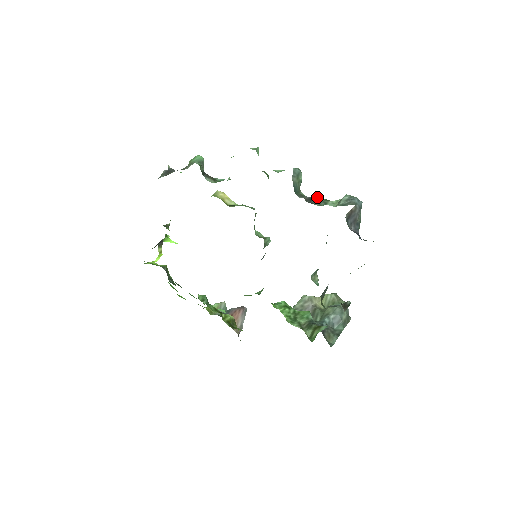
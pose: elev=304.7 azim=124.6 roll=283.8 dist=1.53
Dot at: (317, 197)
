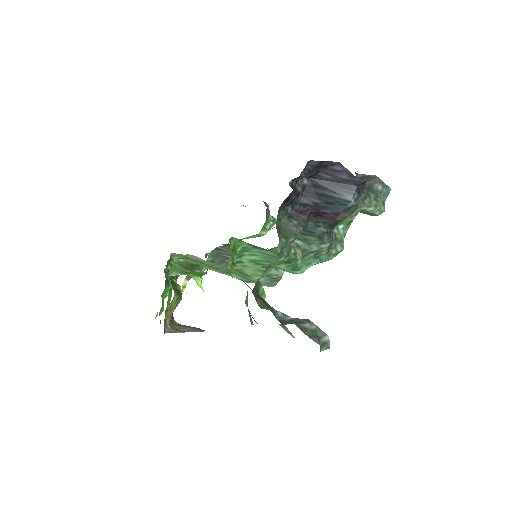
Dot at: occluded
